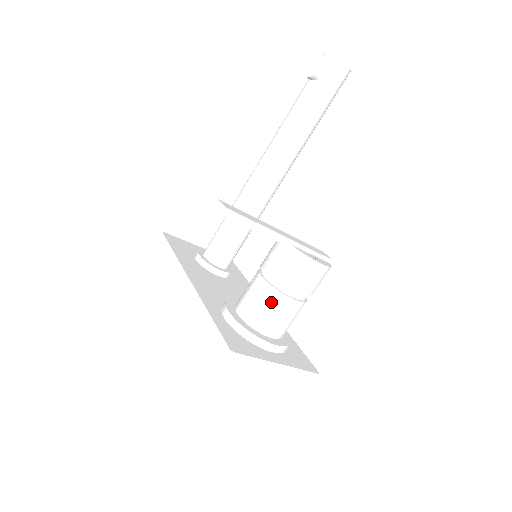
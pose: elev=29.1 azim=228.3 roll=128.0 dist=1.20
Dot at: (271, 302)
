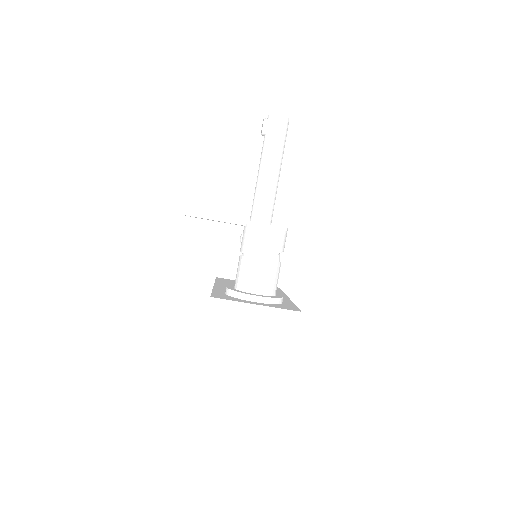
Dot at: (245, 267)
